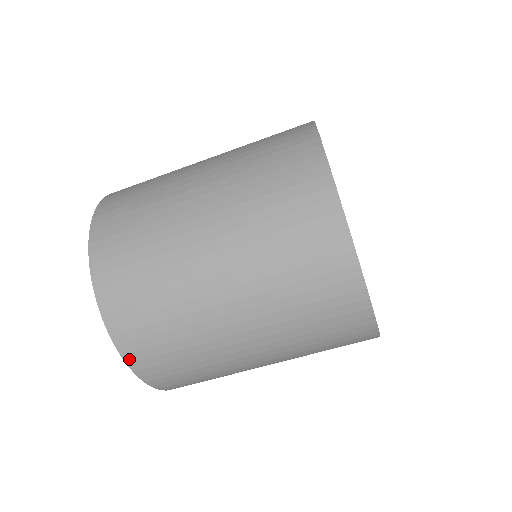
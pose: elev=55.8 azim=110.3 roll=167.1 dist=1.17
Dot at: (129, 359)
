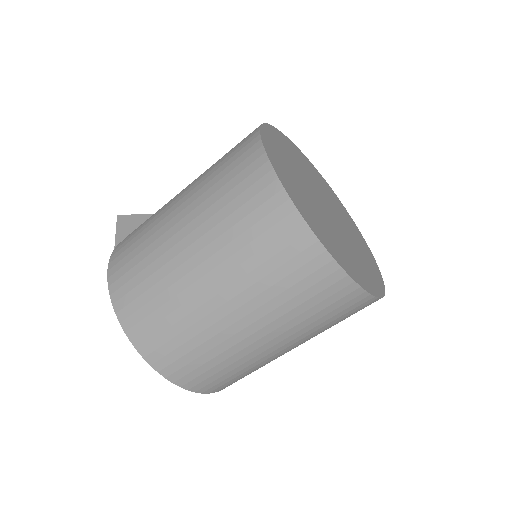
Dot at: occluded
